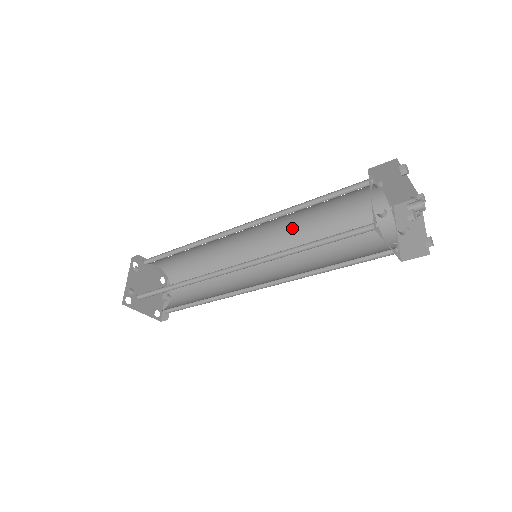
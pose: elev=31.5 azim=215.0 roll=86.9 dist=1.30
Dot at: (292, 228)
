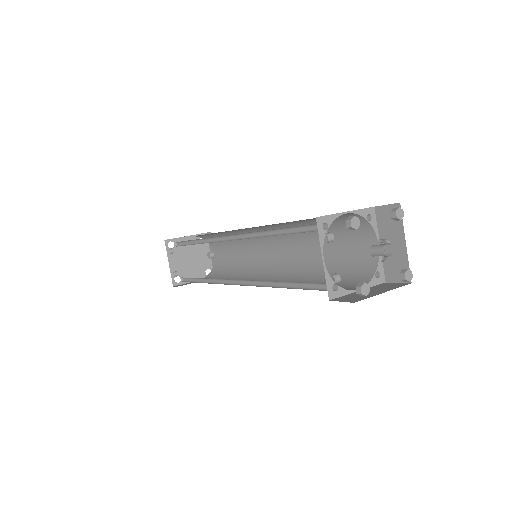
Dot at: (281, 225)
